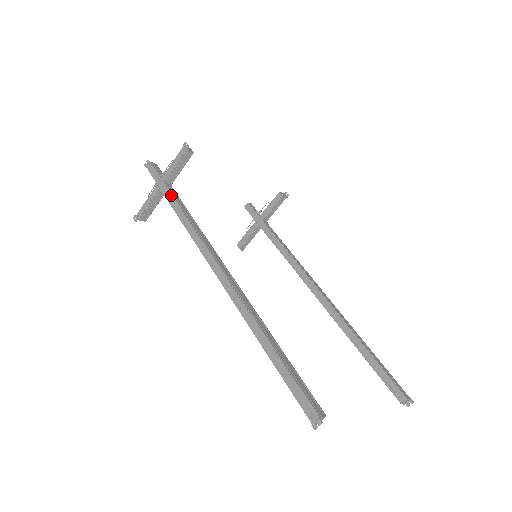
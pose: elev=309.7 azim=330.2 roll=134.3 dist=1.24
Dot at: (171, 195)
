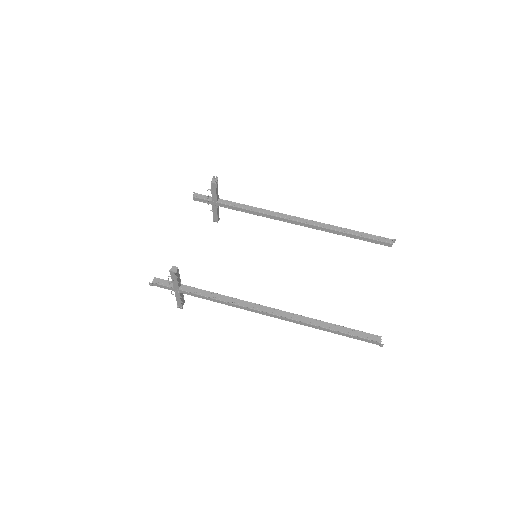
Dot at: (193, 294)
